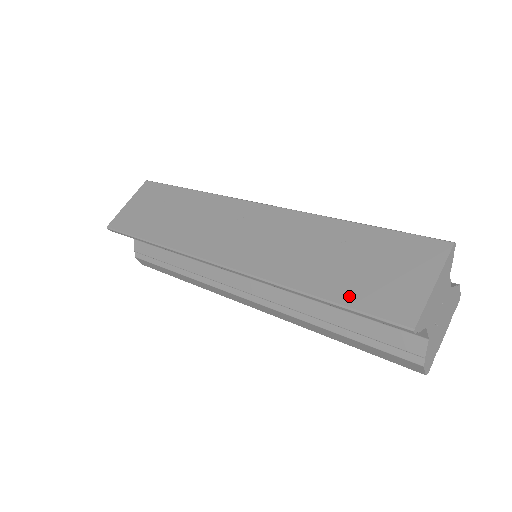
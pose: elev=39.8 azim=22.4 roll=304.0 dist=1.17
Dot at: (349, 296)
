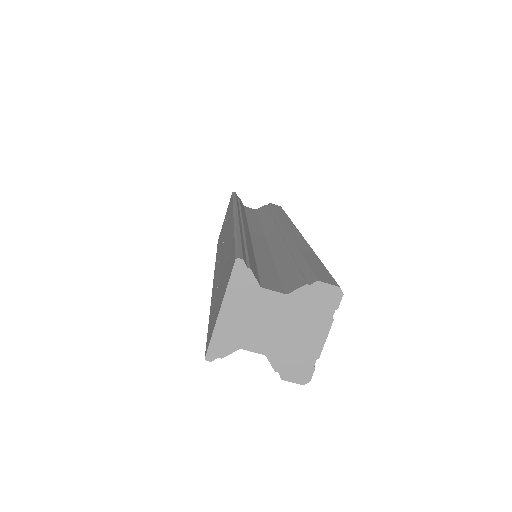
Dot at: (211, 318)
